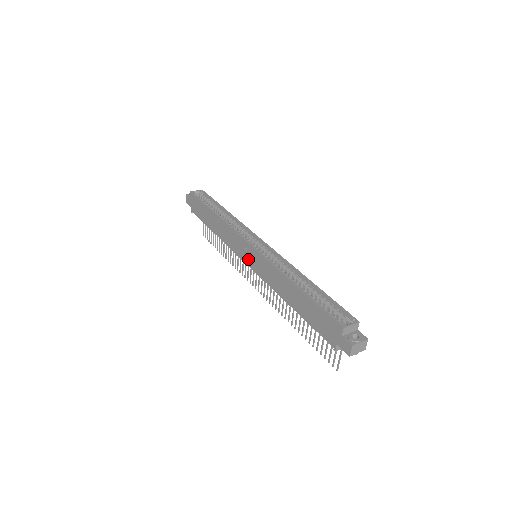
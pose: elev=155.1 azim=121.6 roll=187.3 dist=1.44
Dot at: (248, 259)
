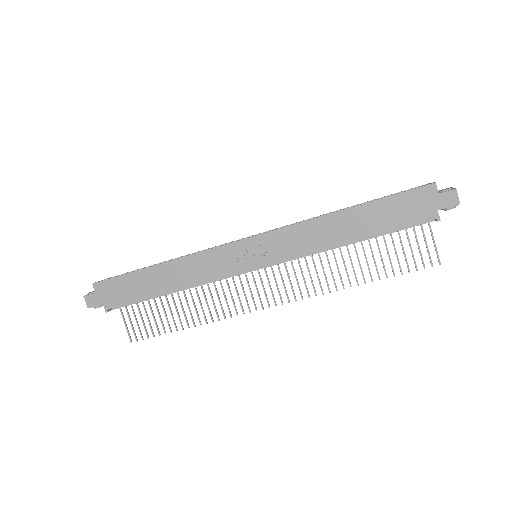
Dot at: (254, 259)
